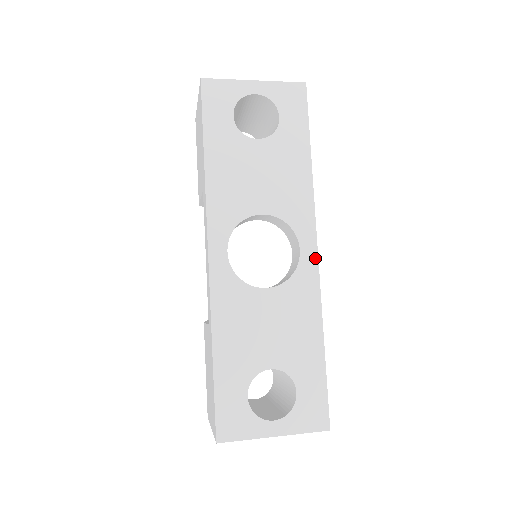
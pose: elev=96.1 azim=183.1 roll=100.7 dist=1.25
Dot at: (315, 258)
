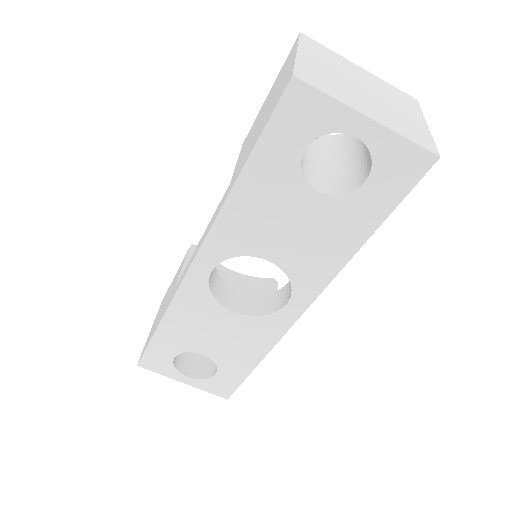
Dot at: (297, 316)
